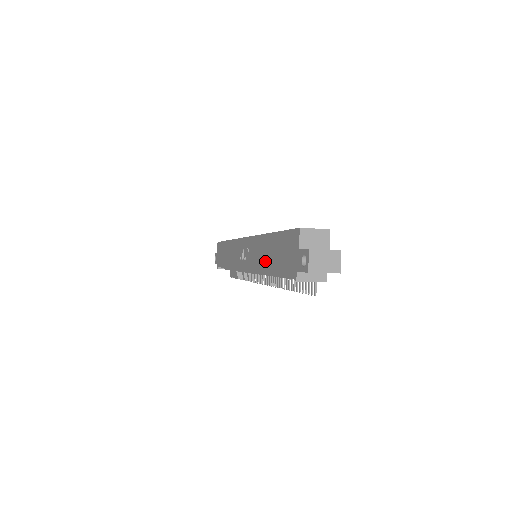
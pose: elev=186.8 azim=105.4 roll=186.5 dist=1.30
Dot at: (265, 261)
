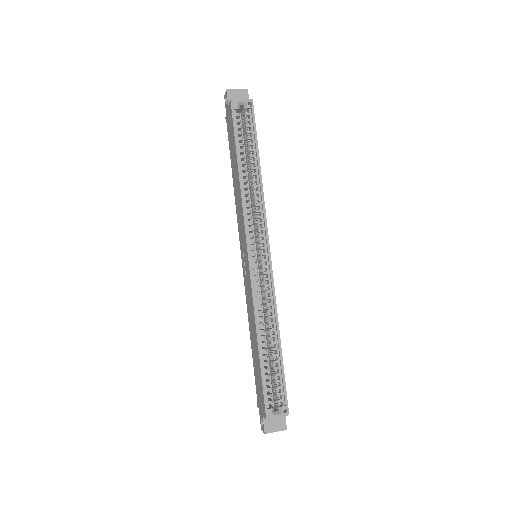
Dot at: (251, 333)
